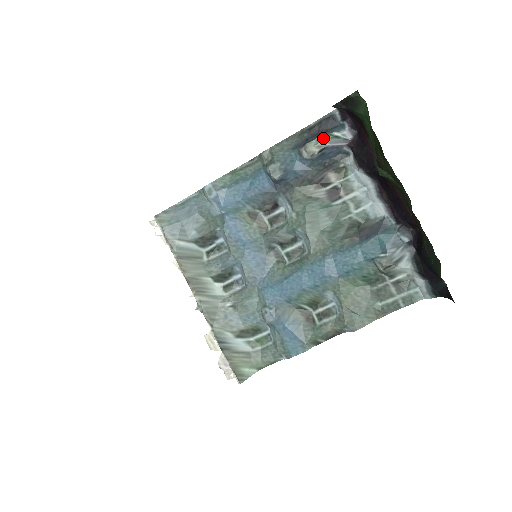
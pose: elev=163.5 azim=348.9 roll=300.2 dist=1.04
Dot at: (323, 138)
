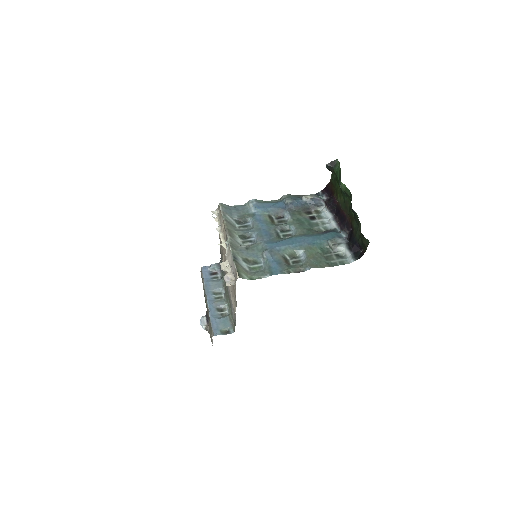
Dot at: (314, 194)
